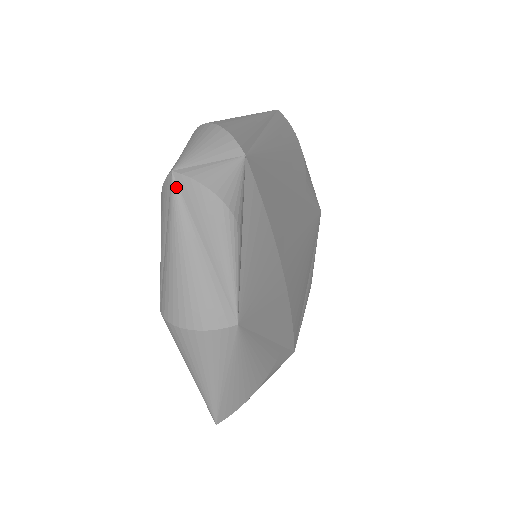
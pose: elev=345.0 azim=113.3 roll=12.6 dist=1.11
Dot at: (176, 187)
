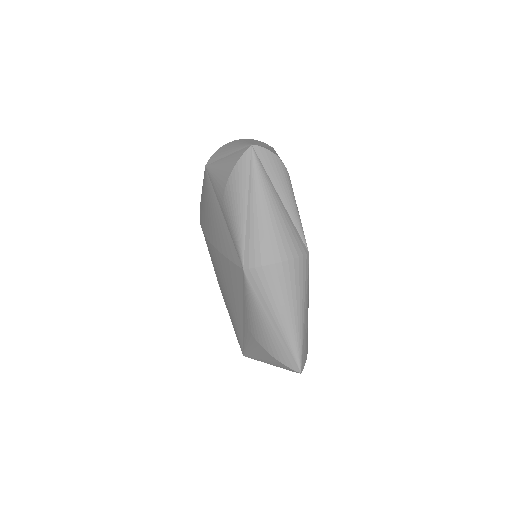
Dot at: (256, 155)
